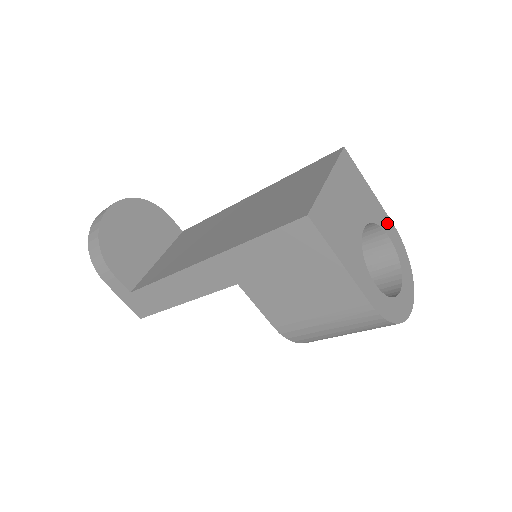
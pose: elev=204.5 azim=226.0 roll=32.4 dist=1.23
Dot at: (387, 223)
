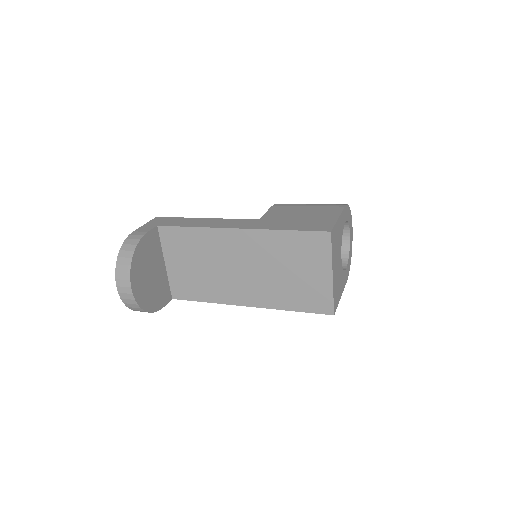
Dot at: (344, 216)
